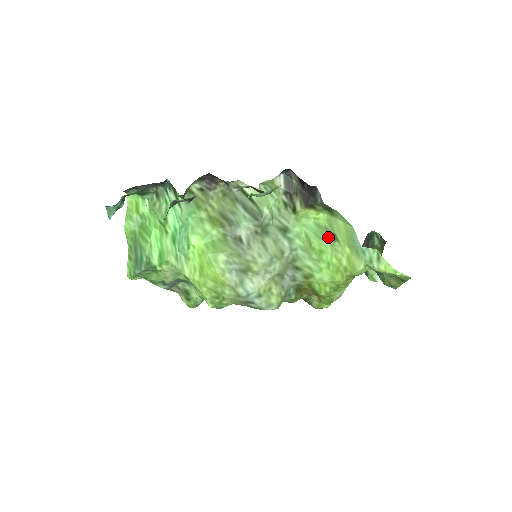
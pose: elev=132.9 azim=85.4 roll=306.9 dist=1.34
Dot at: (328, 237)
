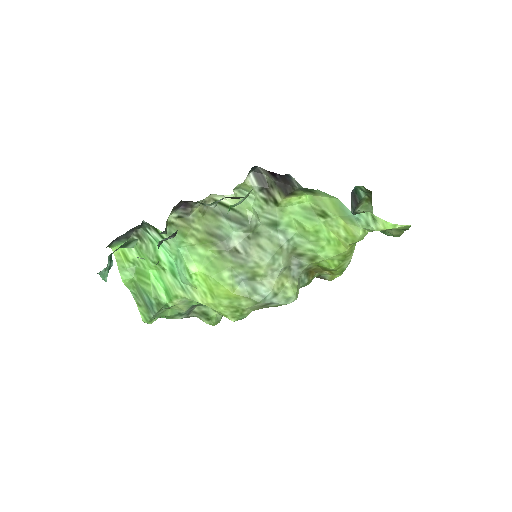
Dot at: (318, 216)
